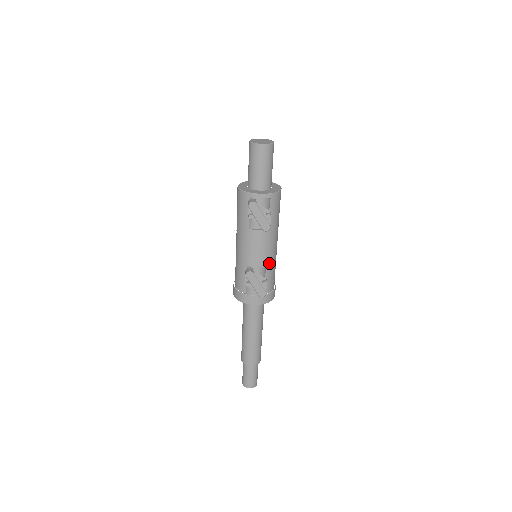
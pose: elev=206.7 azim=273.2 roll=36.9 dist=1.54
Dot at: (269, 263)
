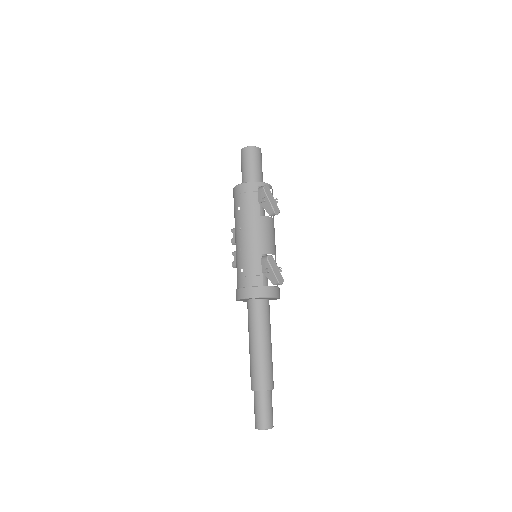
Dot at: (275, 254)
